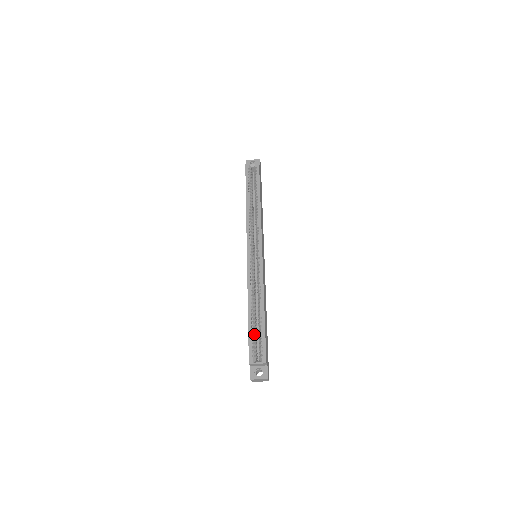
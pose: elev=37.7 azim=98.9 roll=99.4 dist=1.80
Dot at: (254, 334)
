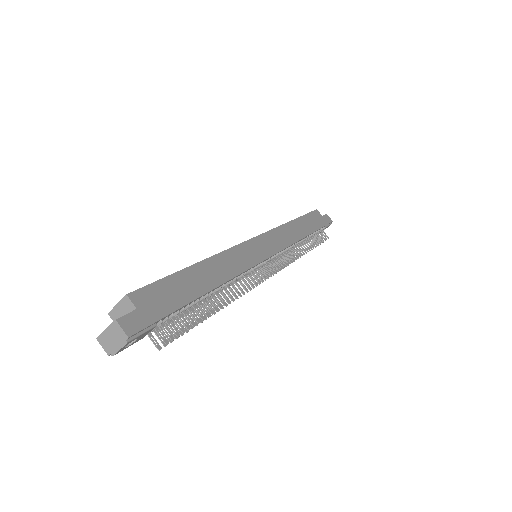
Dot at: occluded
